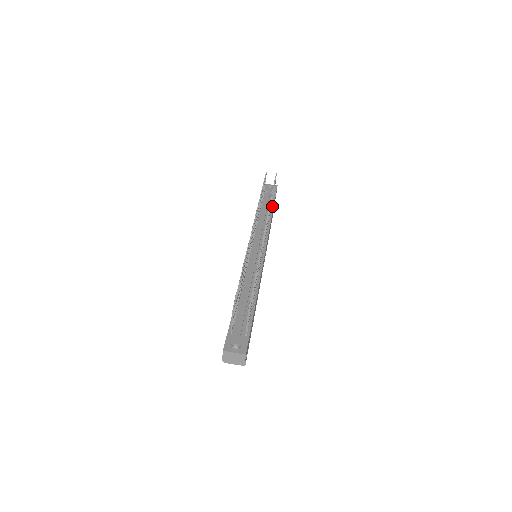
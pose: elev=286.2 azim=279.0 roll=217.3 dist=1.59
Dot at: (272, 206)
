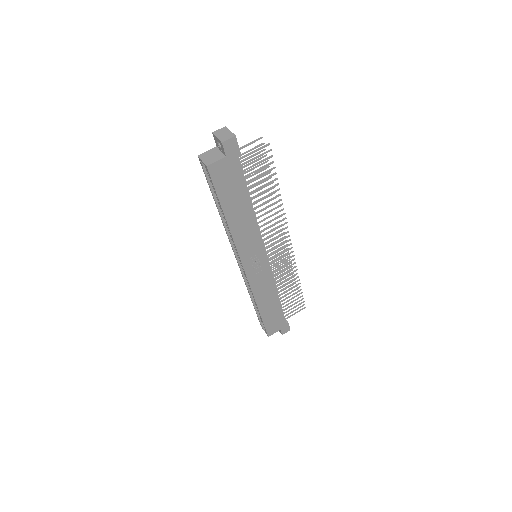
Dot at: (282, 307)
